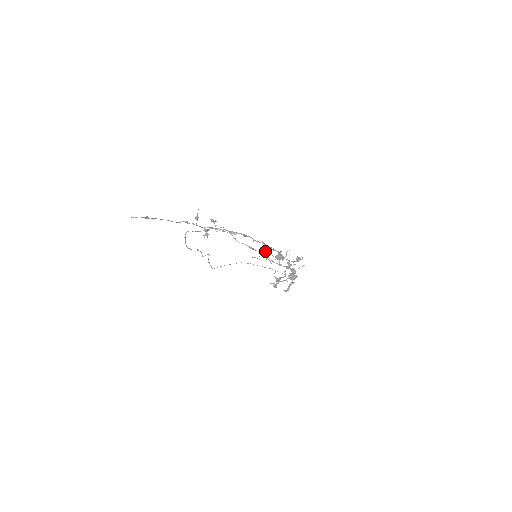
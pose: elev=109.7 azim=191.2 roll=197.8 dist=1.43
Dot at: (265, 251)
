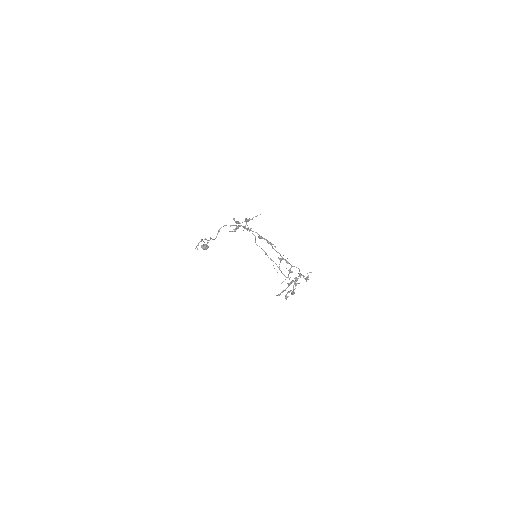
Dot at: (280, 261)
